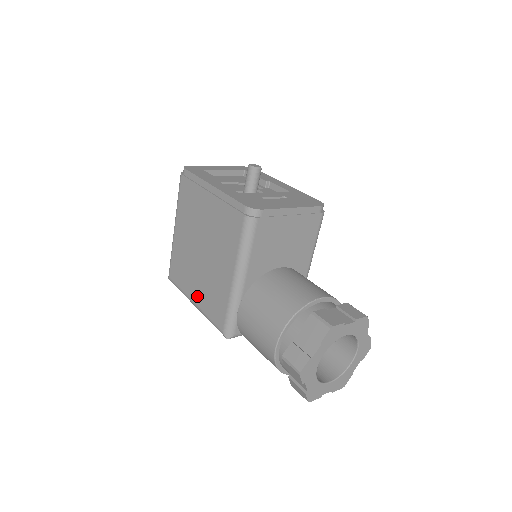
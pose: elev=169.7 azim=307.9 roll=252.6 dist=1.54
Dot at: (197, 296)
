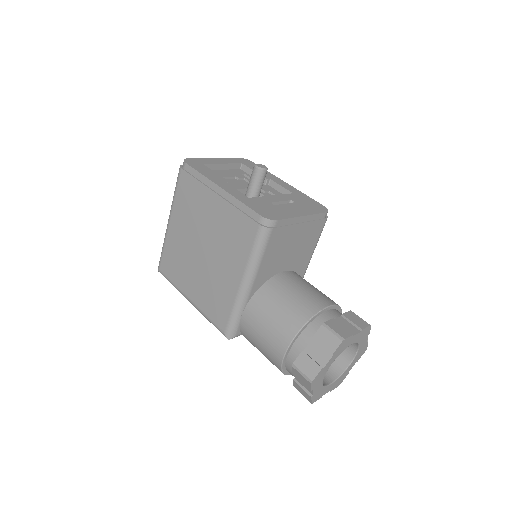
Dot at: (194, 294)
